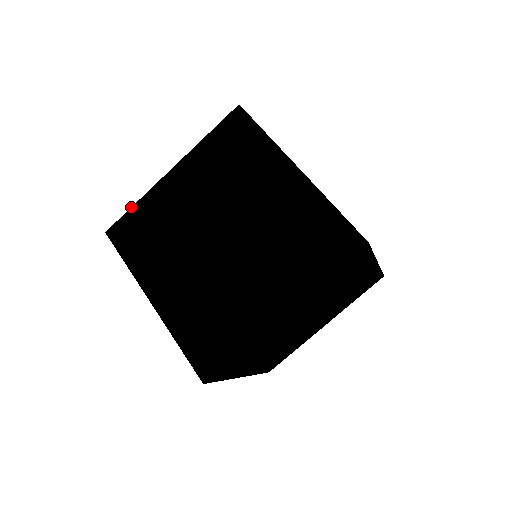
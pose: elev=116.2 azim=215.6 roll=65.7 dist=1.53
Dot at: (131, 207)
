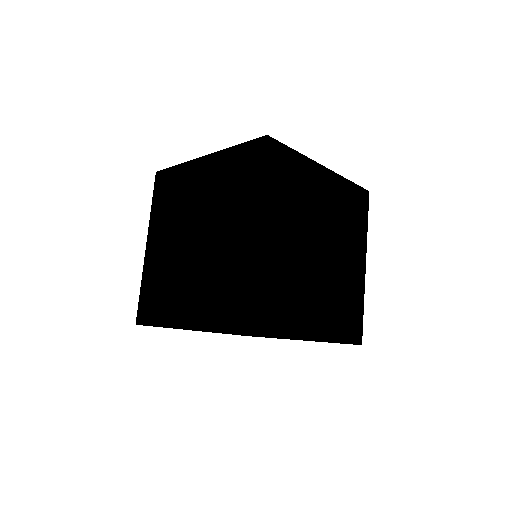
Dot at: occluded
